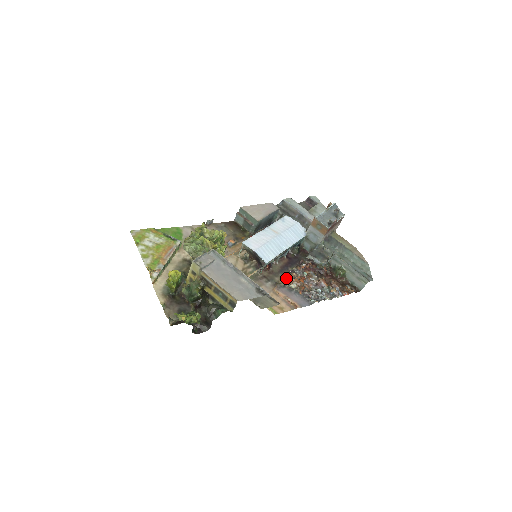
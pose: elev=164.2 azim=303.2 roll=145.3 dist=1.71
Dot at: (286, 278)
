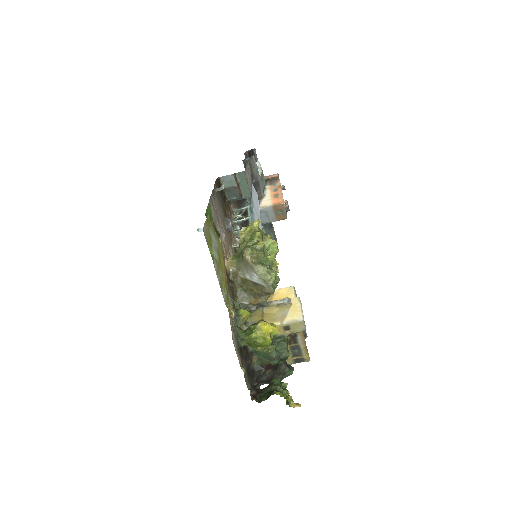
Dot at: occluded
